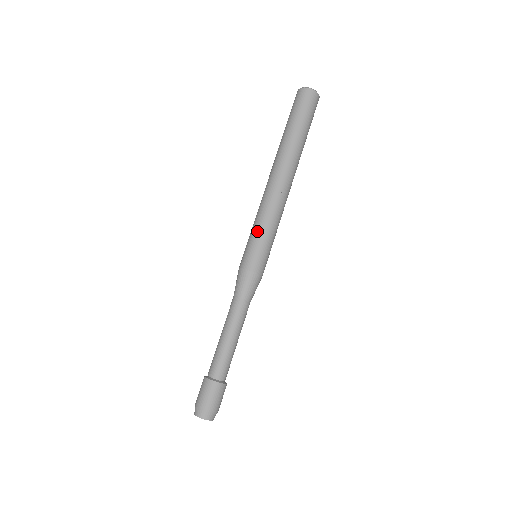
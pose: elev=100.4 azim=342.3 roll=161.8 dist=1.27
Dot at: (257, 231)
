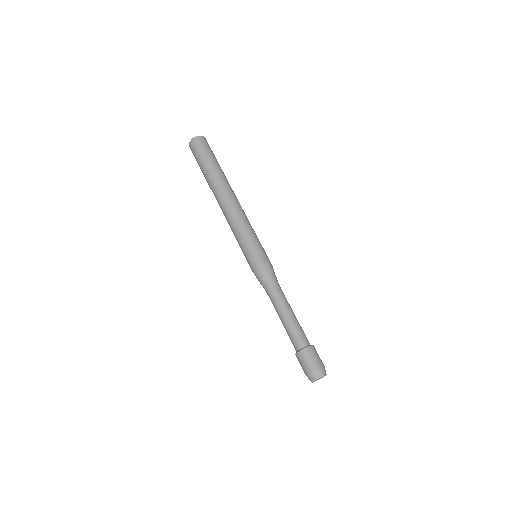
Dot at: (244, 239)
